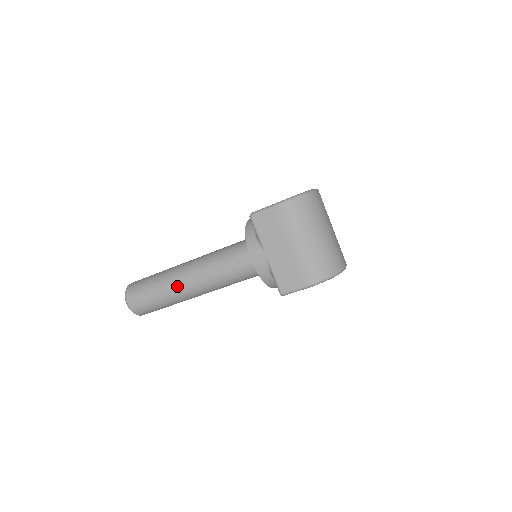
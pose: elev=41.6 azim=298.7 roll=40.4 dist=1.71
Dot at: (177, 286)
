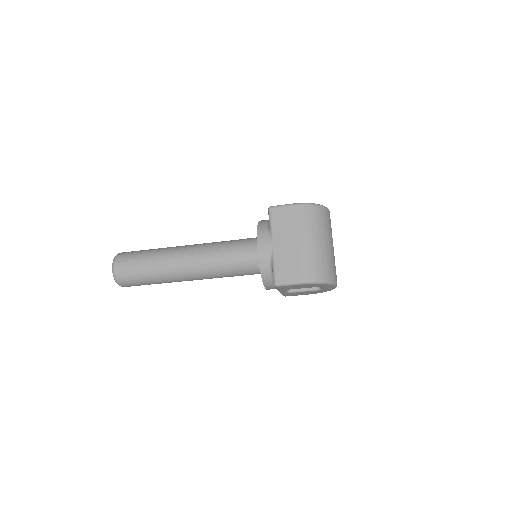
Dot at: (172, 260)
